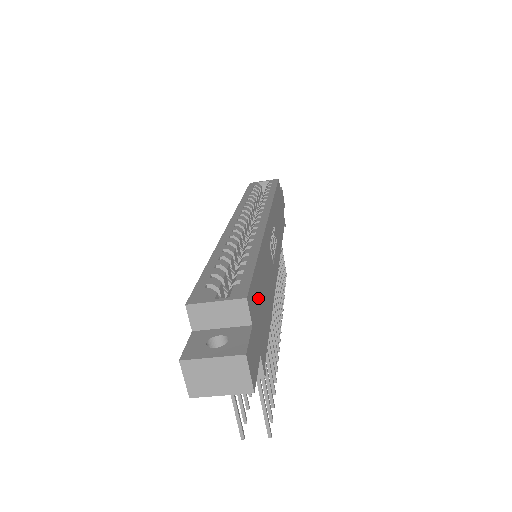
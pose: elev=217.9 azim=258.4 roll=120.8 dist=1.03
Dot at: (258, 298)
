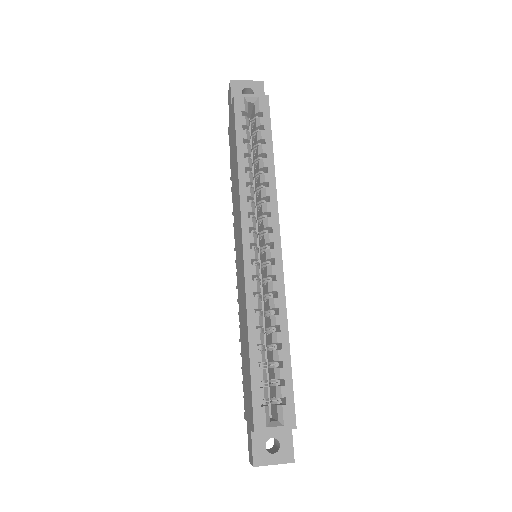
Dot at: occluded
